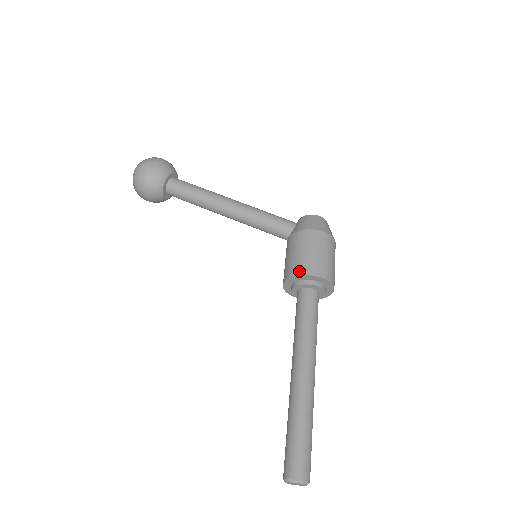
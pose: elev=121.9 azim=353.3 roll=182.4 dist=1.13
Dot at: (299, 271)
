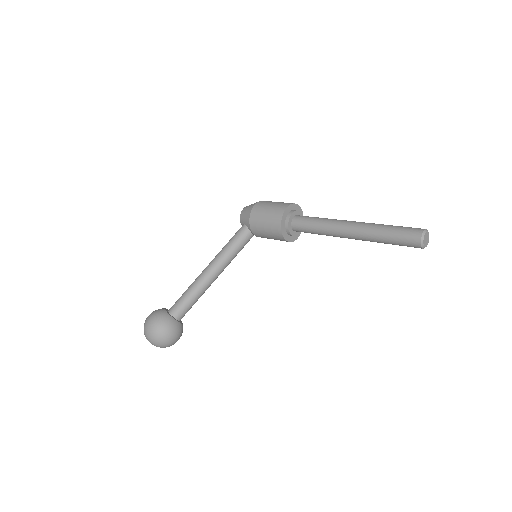
Dot at: (278, 219)
